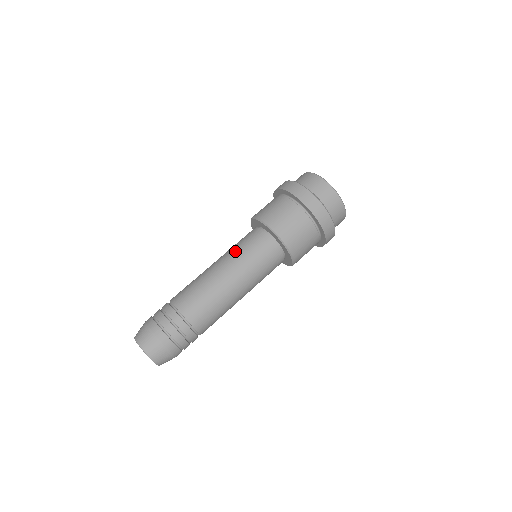
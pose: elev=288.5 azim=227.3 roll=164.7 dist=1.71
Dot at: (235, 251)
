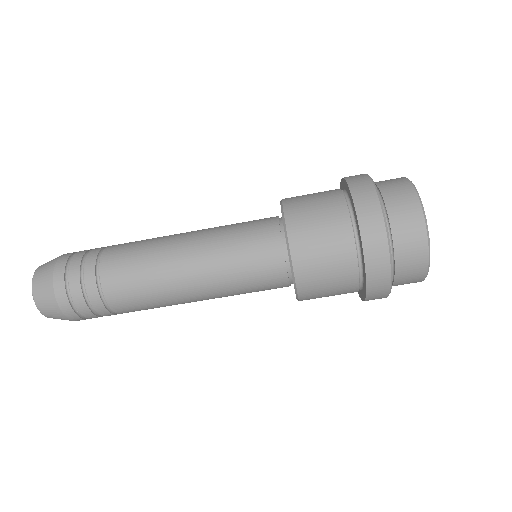
Dot at: (225, 252)
